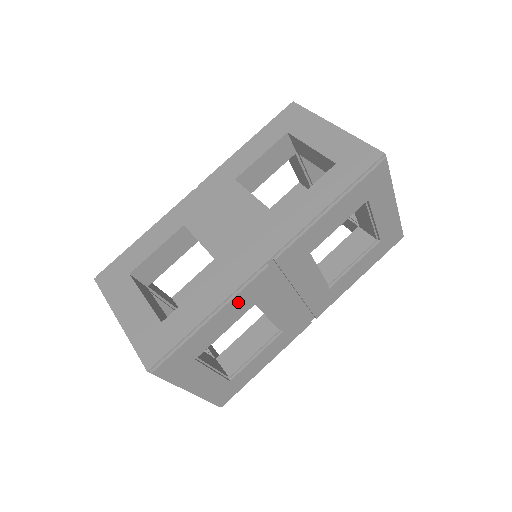
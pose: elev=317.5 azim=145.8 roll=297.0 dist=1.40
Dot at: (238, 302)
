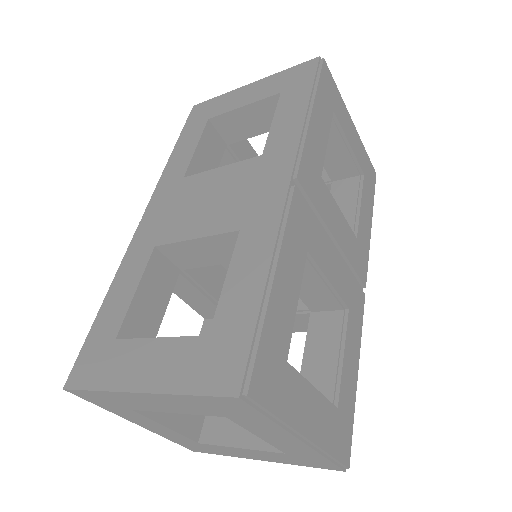
Dot at: (290, 247)
